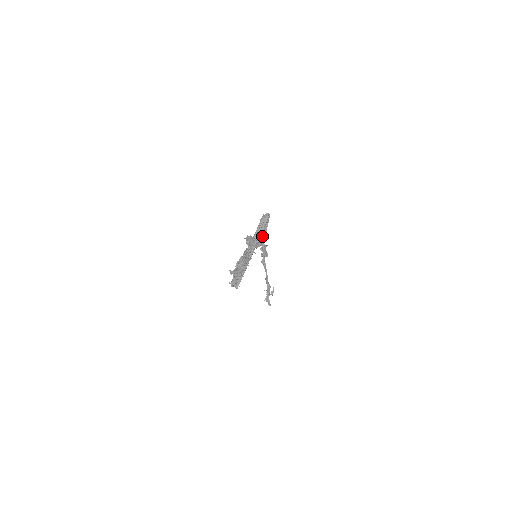
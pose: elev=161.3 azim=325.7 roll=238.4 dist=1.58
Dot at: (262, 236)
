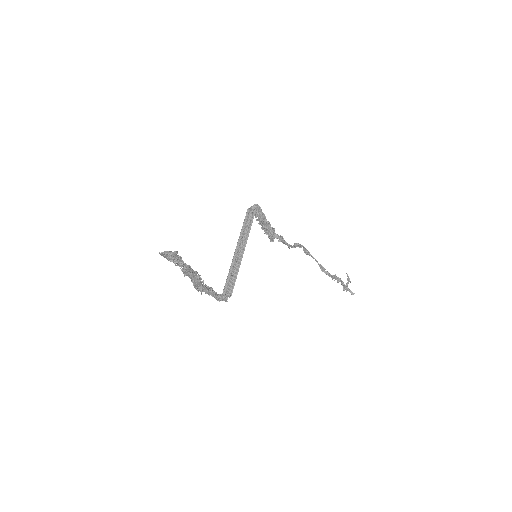
Dot at: (267, 230)
